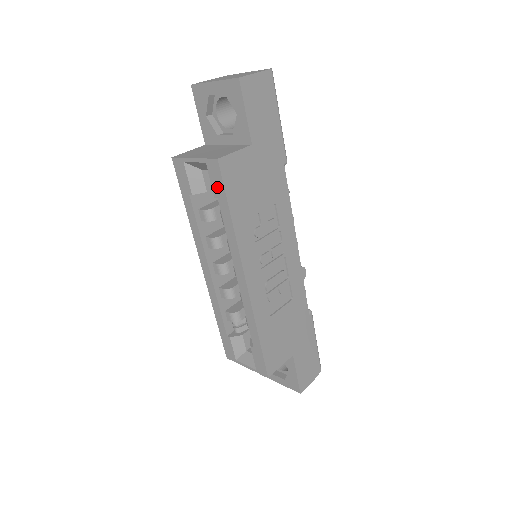
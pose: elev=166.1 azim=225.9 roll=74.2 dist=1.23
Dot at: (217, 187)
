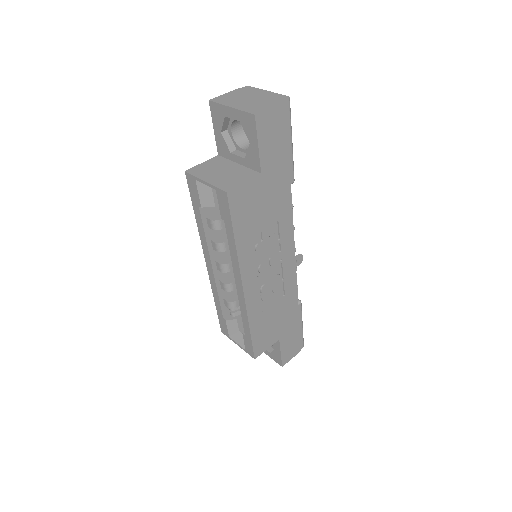
Dot at: (224, 212)
